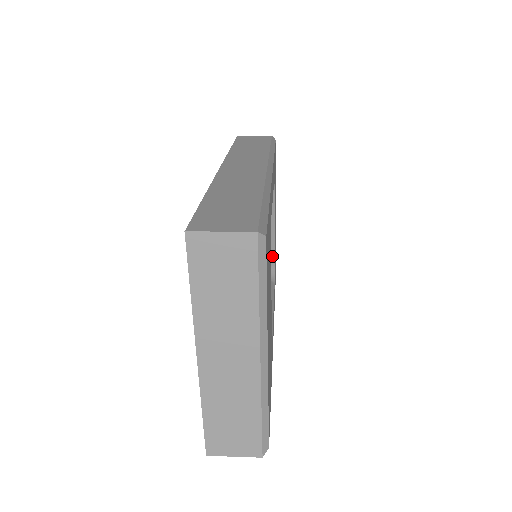
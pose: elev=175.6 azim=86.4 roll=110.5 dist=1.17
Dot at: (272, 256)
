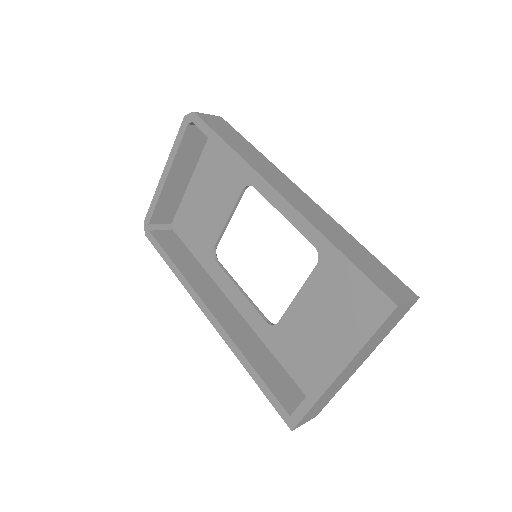
Dot at: (220, 238)
